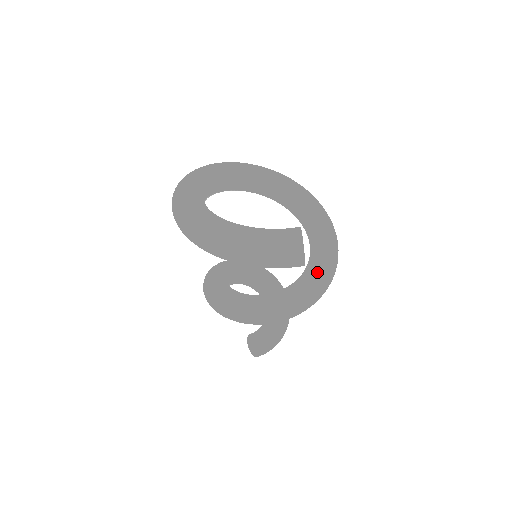
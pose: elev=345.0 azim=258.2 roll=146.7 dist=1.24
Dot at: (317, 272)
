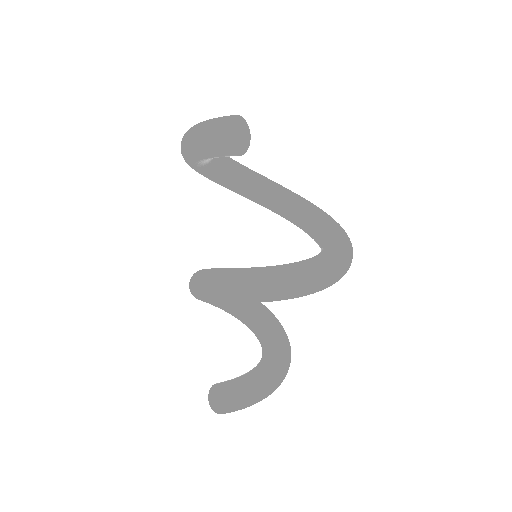
Dot at: (290, 264)
